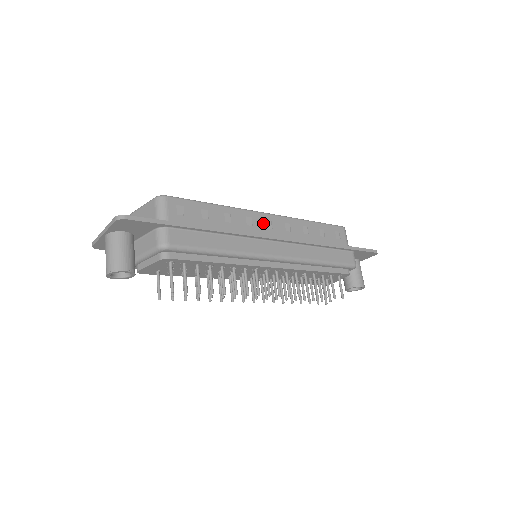
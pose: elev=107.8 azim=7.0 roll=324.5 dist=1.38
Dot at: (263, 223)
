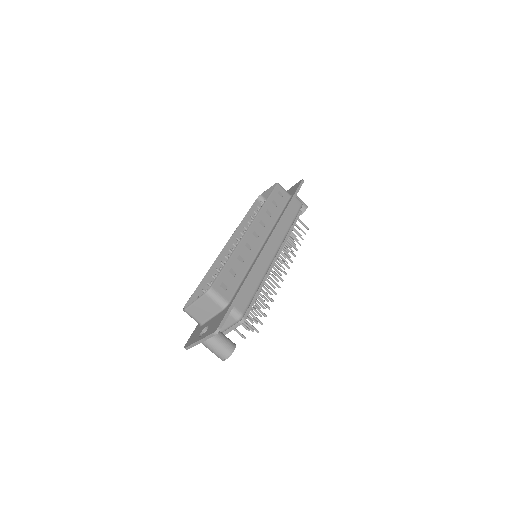
Dot at: (253, 238)
